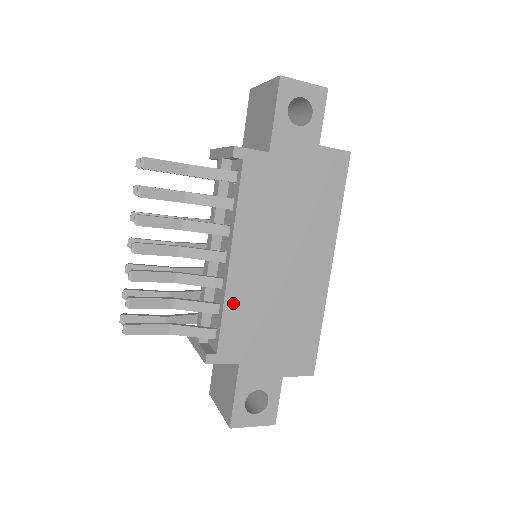
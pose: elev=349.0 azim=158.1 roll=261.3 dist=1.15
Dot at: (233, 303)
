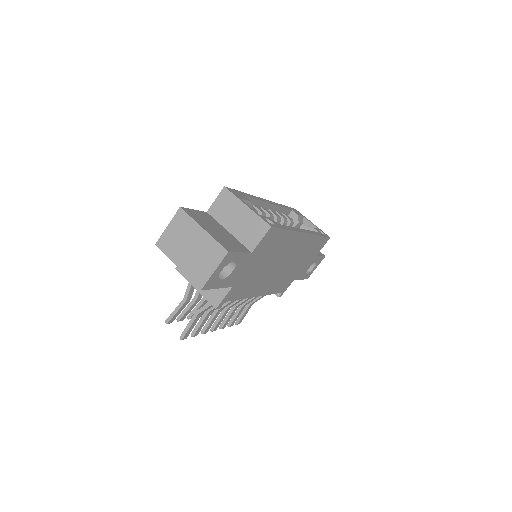
Dot at: (273, 290)
